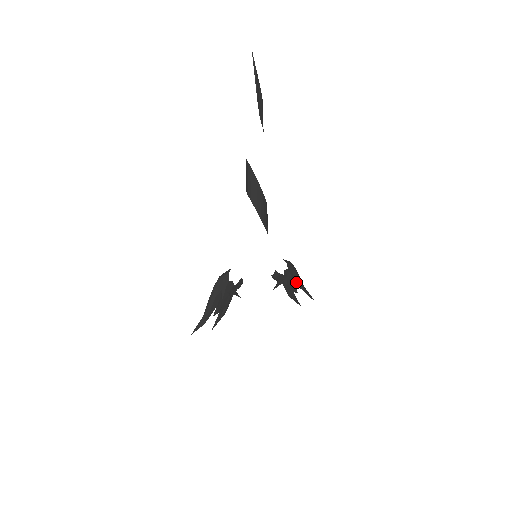
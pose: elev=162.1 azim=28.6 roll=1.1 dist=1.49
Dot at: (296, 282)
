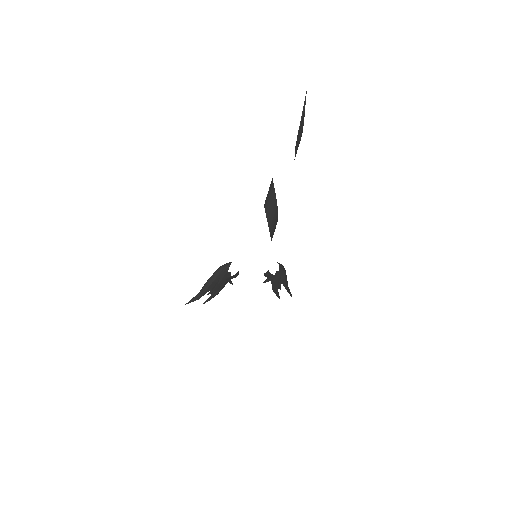
Dot at: (282, 282)
